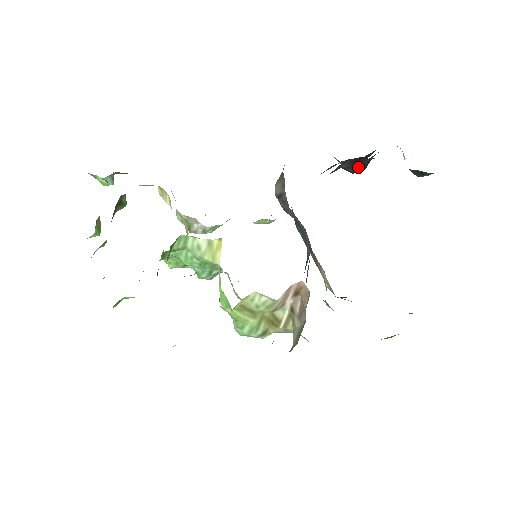
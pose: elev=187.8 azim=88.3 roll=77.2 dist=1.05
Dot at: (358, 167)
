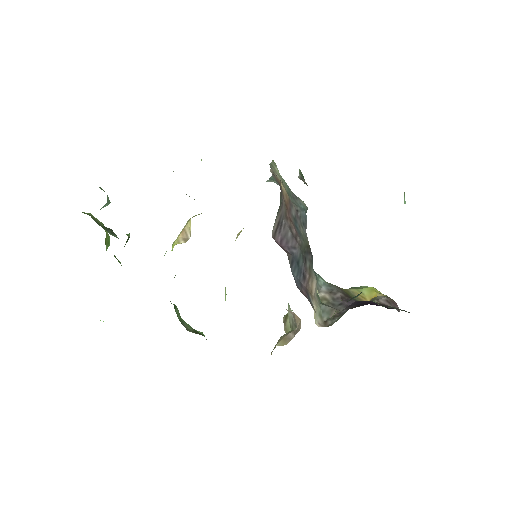
Dot at: occluded
